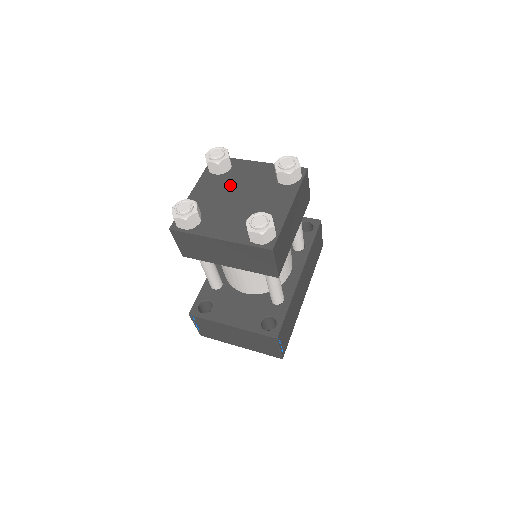
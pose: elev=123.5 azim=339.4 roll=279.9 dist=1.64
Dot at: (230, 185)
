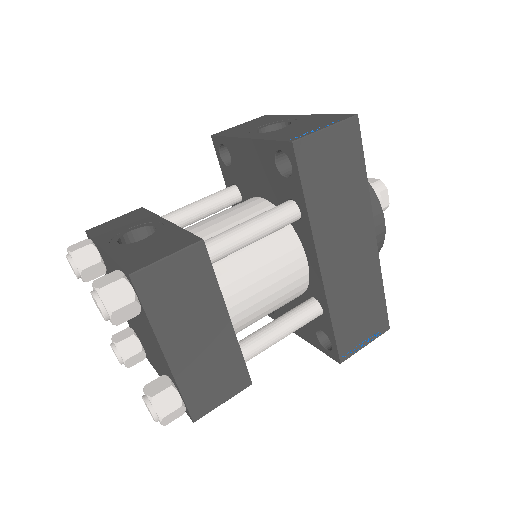
Dot at: occluded
